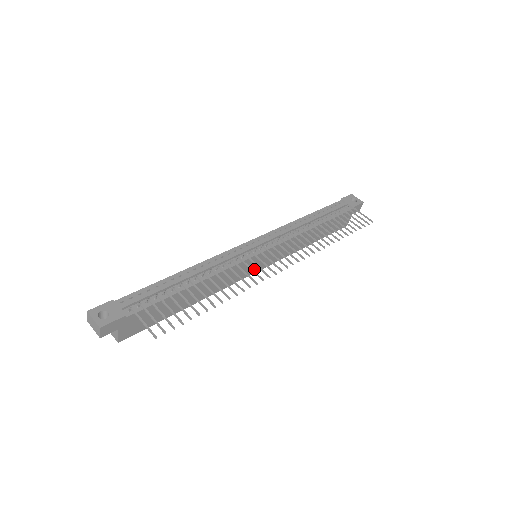
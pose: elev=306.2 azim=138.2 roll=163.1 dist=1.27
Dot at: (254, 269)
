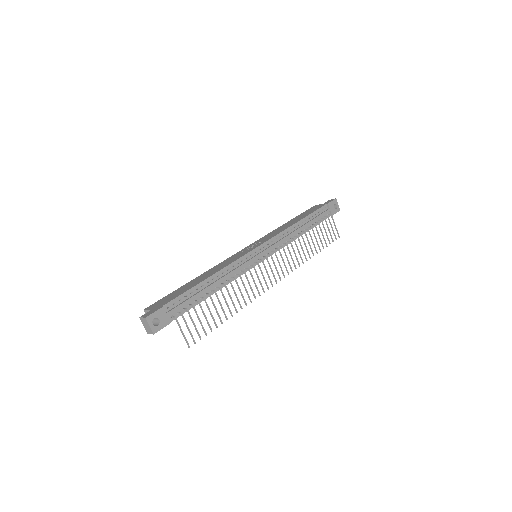
Dot at: occluded
